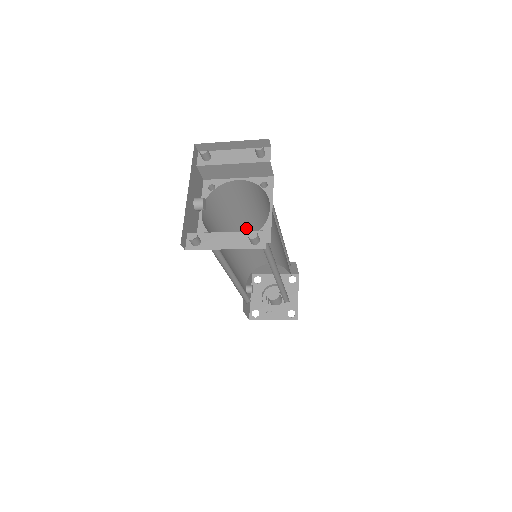
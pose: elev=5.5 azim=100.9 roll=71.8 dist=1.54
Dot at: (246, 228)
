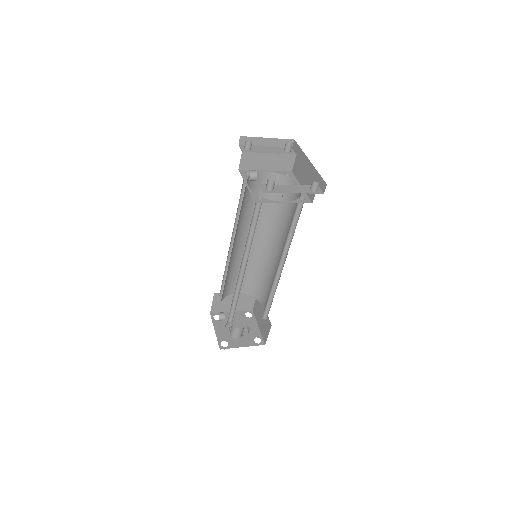
Dot at: (243, 235)
